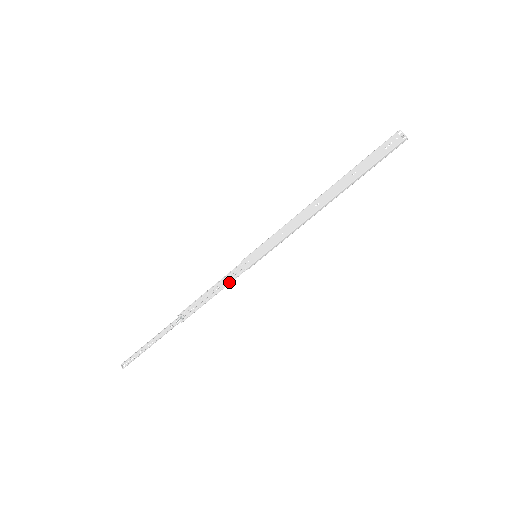
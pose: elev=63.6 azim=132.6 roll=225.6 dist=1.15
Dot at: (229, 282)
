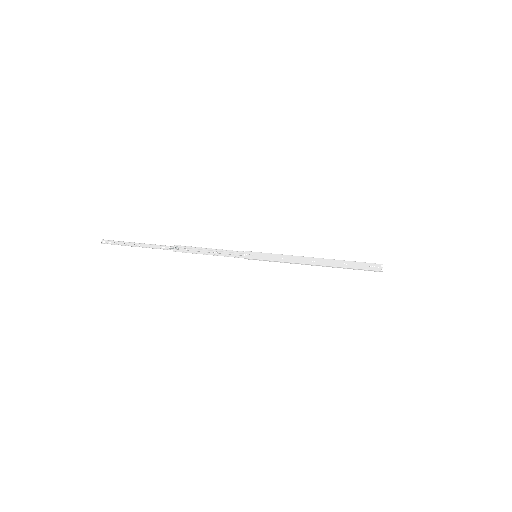
Dot at: (227, 256)
